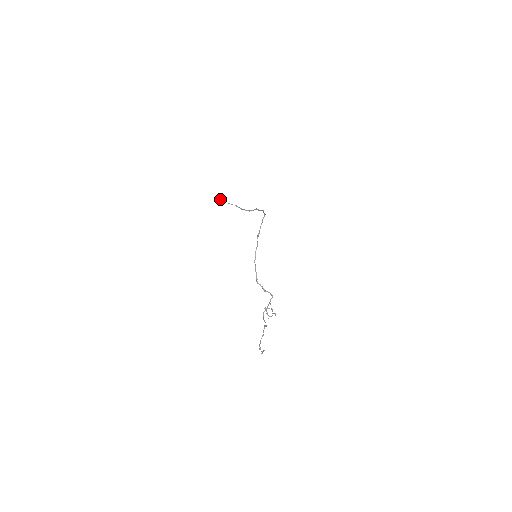
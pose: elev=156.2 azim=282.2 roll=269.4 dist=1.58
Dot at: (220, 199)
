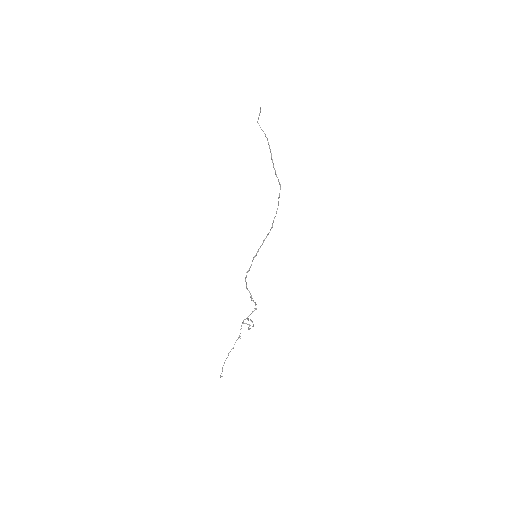
Dot at: occluded
